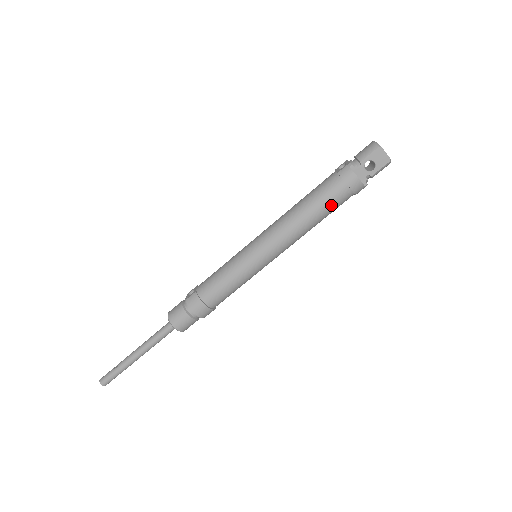
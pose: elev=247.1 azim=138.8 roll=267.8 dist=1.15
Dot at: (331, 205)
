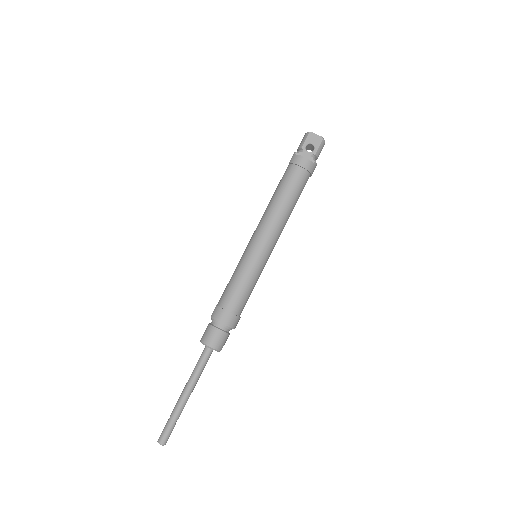
Dot at: (295, 186)
